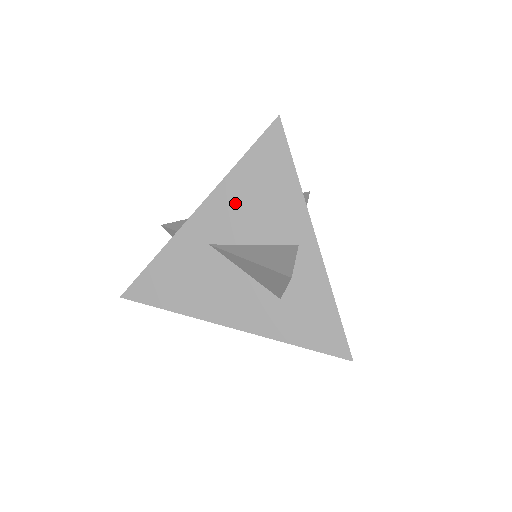
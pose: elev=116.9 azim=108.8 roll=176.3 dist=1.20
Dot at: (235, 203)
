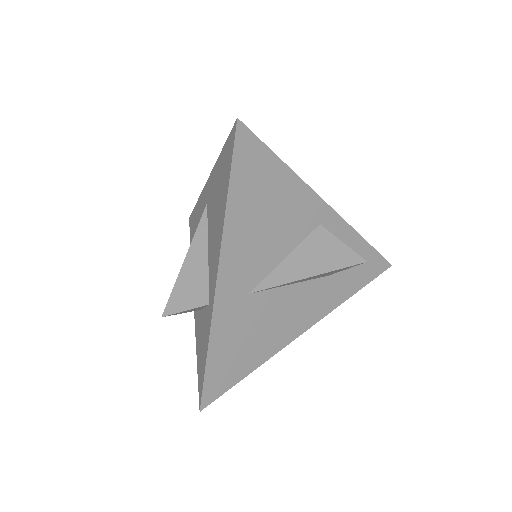
Dot at: (249, 239)
